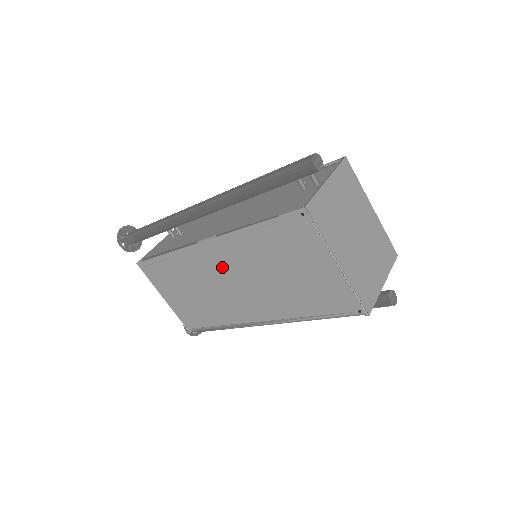
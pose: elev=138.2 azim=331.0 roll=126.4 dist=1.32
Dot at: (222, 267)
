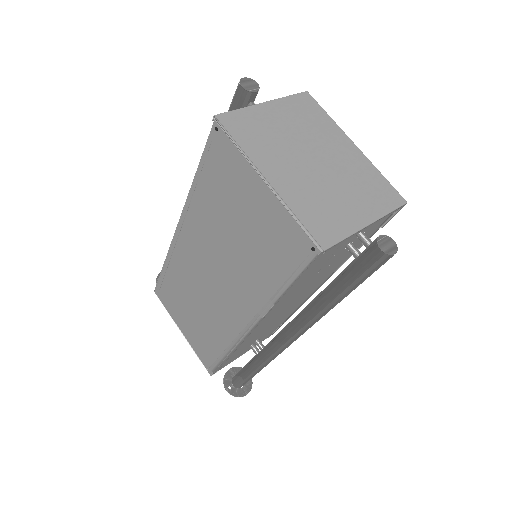
Dot at: (197, 256)
